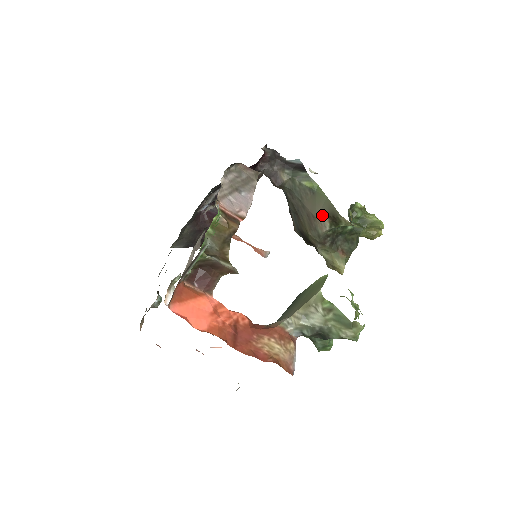
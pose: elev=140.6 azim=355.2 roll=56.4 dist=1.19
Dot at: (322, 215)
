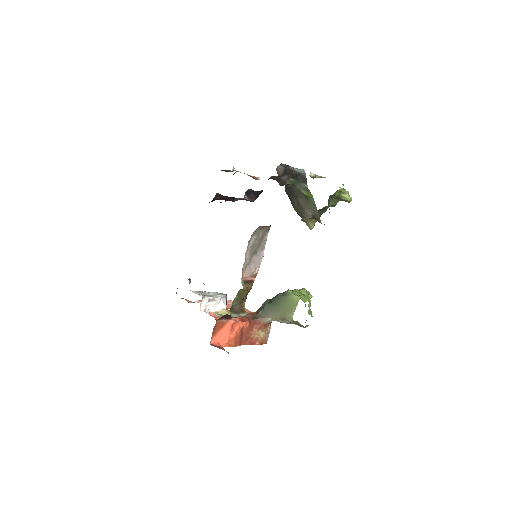
Dot at: (309, 213)
